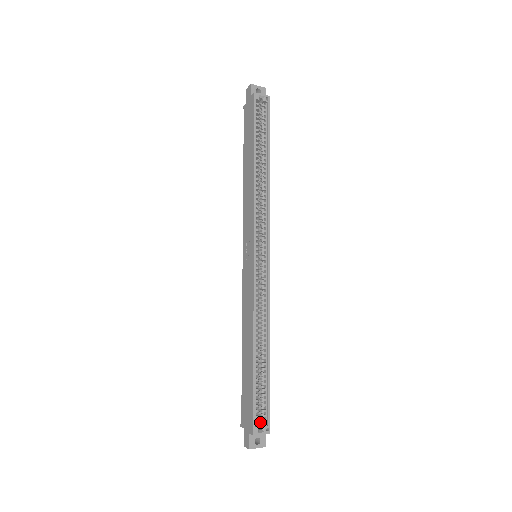
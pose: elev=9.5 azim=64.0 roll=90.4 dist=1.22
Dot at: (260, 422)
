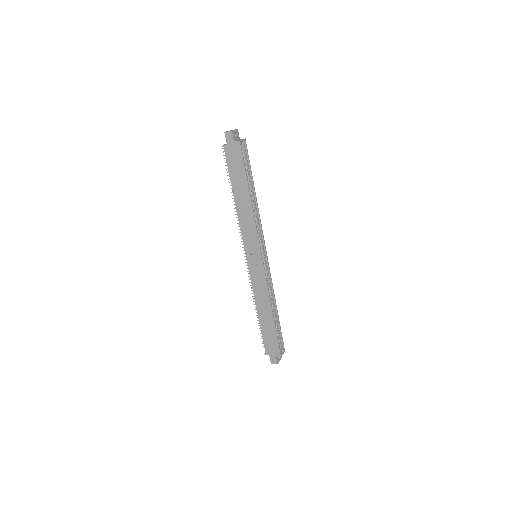
Dot at: occluded
